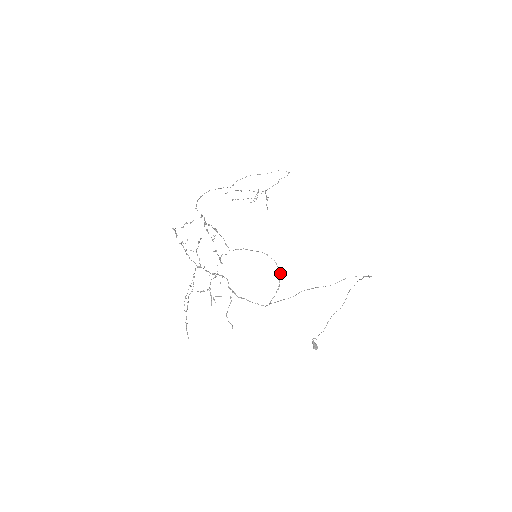
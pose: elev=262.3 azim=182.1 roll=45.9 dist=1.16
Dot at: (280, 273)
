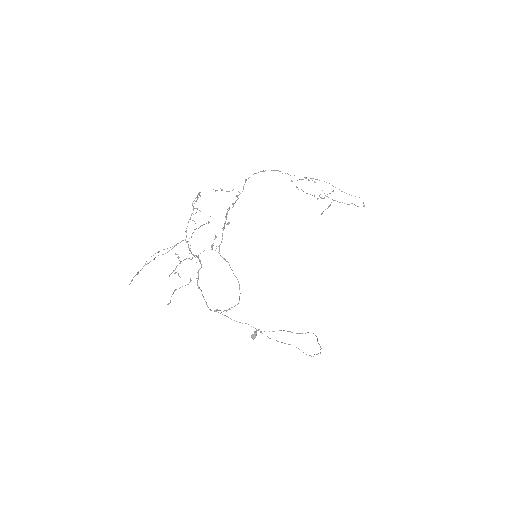
Dot at: (238, 303)
